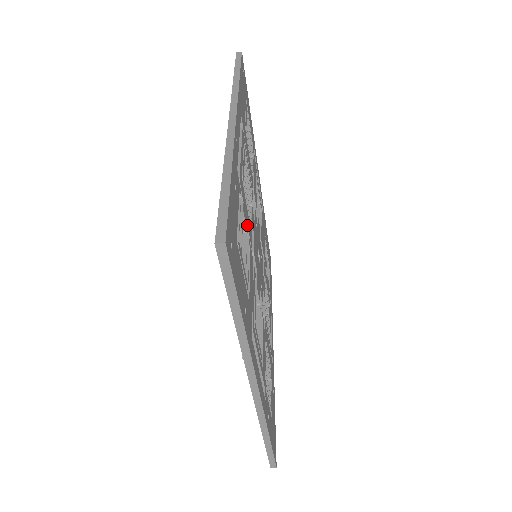
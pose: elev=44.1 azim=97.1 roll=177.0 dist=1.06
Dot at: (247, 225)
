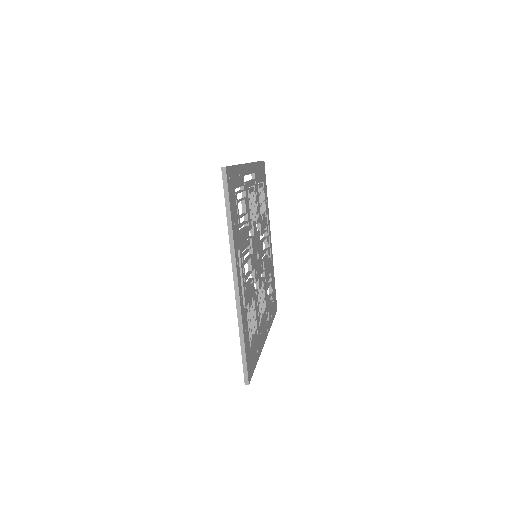
Dot at: (251, 298)
